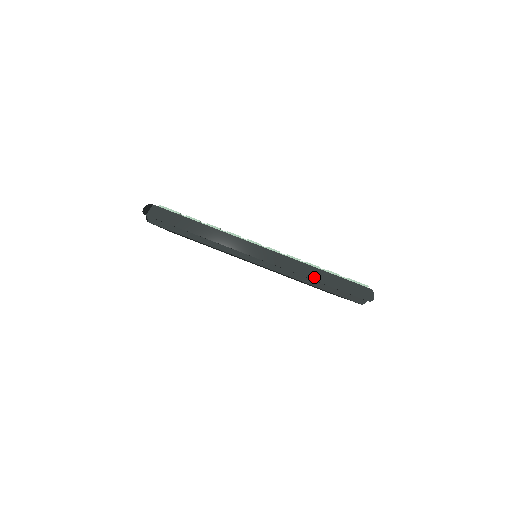
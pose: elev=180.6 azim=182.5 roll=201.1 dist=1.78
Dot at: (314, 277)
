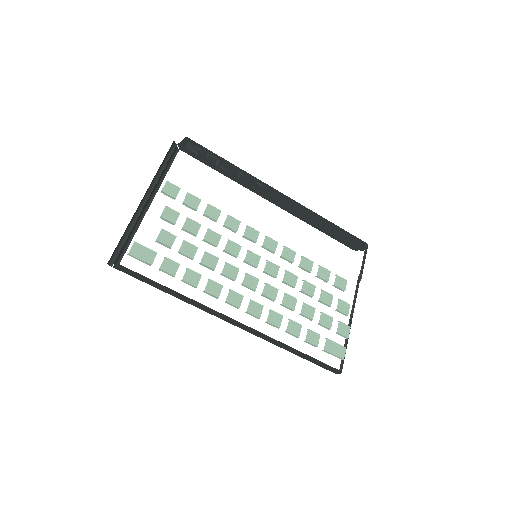
Dot at: (286, 349)
